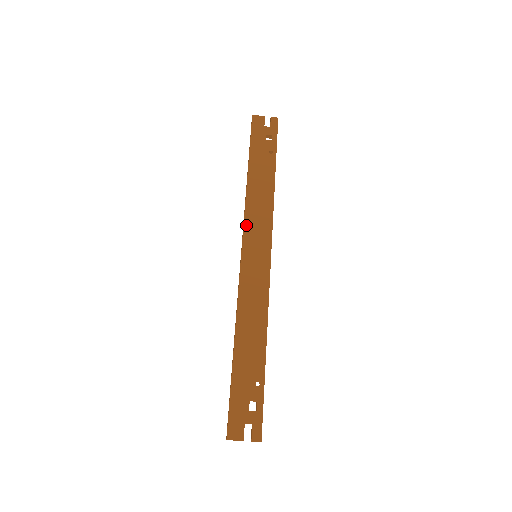
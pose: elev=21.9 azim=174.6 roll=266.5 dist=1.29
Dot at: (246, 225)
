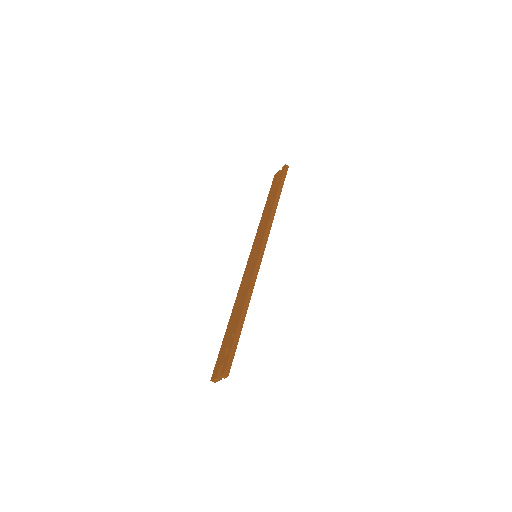
Dot at: (255, 241)
